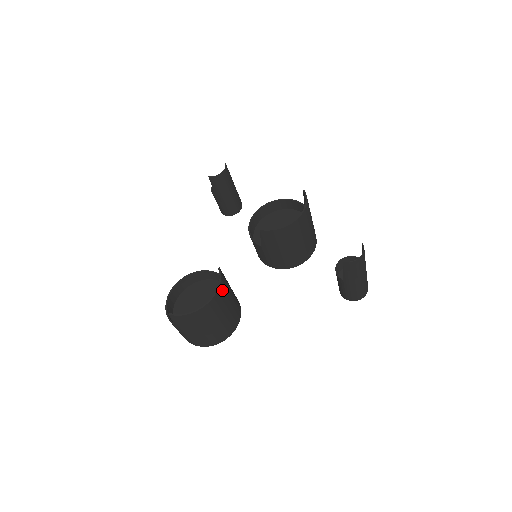
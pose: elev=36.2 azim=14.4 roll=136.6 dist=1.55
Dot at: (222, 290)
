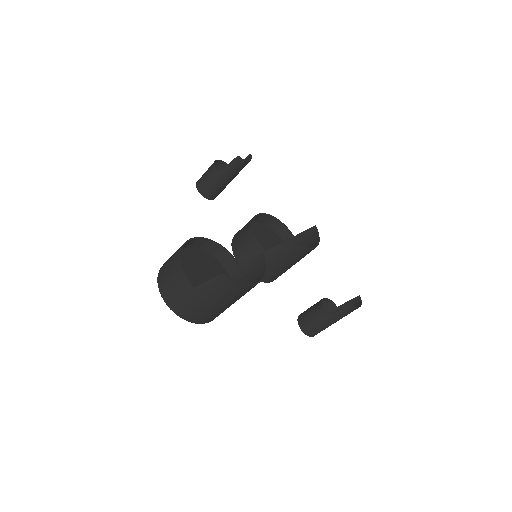
Dot at: (260, 275)
